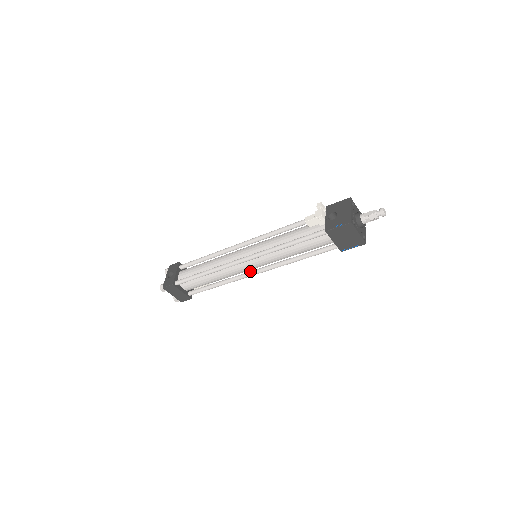
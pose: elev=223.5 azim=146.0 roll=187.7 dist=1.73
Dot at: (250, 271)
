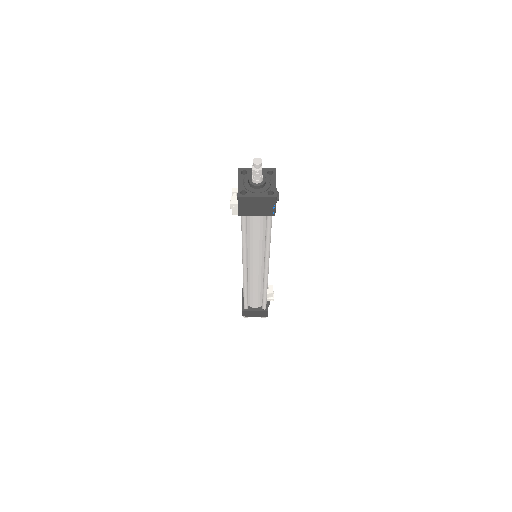
Dot at: (263, 270)
